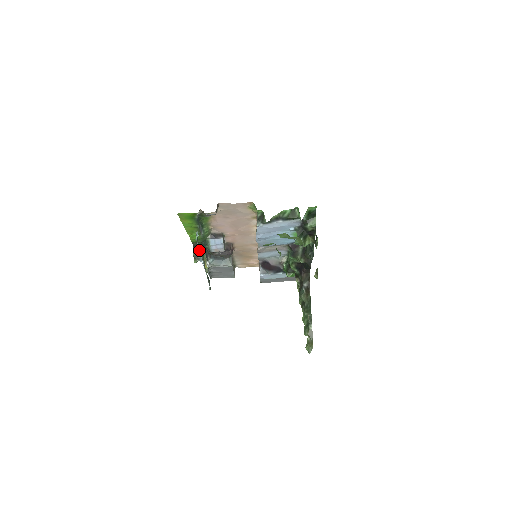
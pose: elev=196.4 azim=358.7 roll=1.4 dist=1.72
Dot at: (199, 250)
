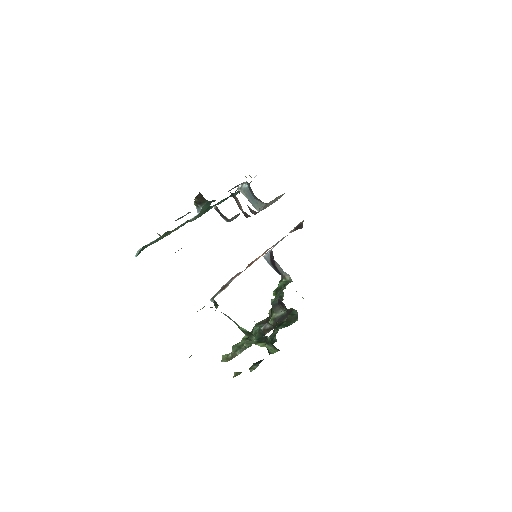
Dot at: (203, 201)
